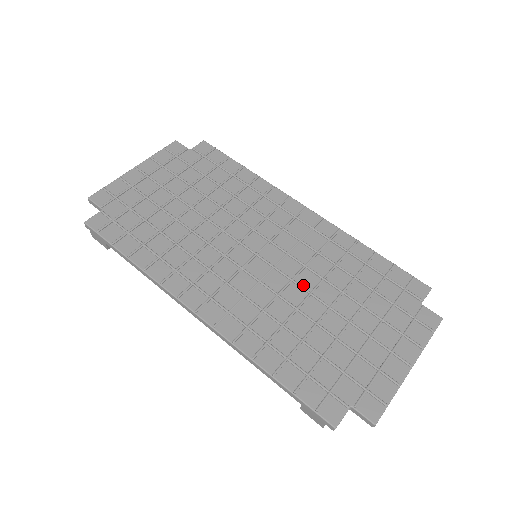
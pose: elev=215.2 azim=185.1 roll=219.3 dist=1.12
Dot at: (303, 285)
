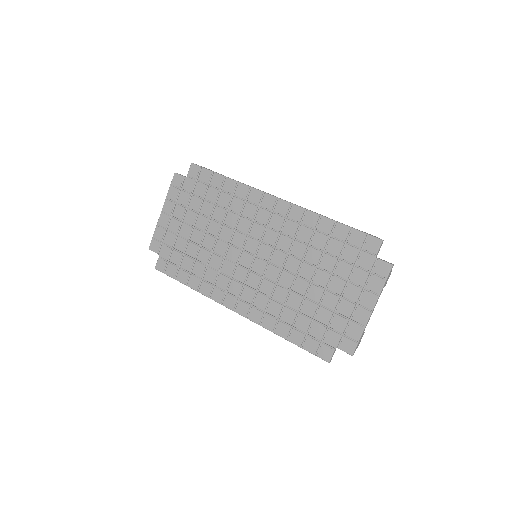
Dot at: (290, 270)
